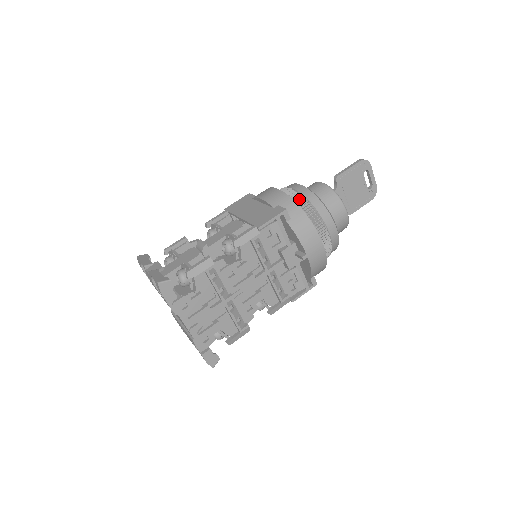
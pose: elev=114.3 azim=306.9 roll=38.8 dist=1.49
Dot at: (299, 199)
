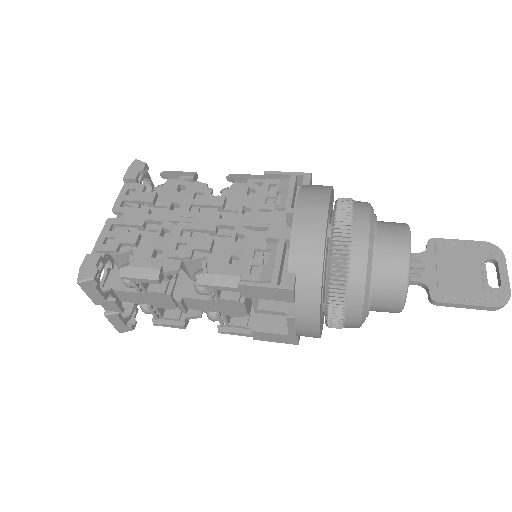
Dot at: occluded
